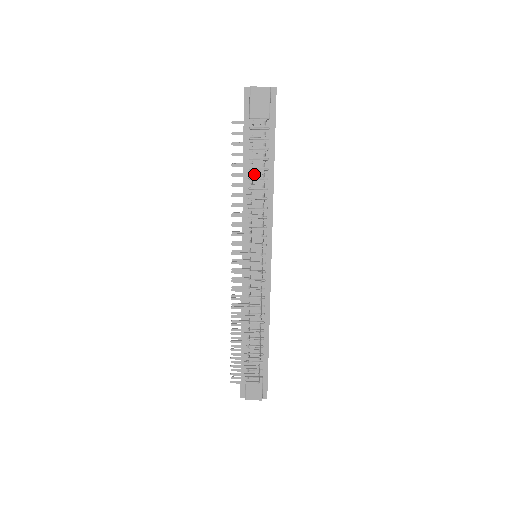
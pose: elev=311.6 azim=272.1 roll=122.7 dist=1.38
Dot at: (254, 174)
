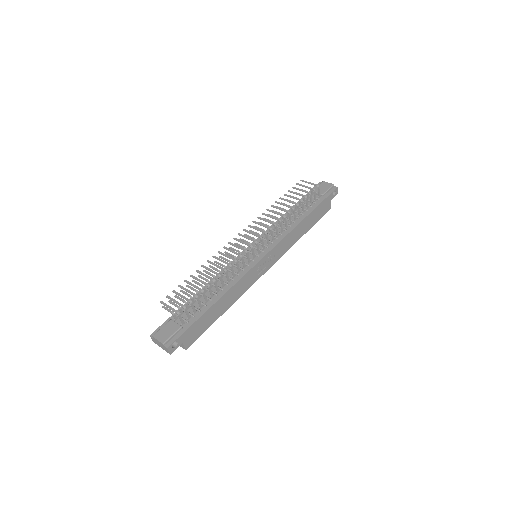
Dot at: (293, 202)
